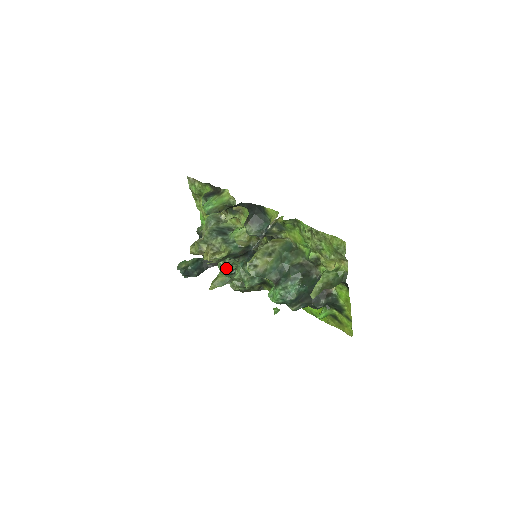
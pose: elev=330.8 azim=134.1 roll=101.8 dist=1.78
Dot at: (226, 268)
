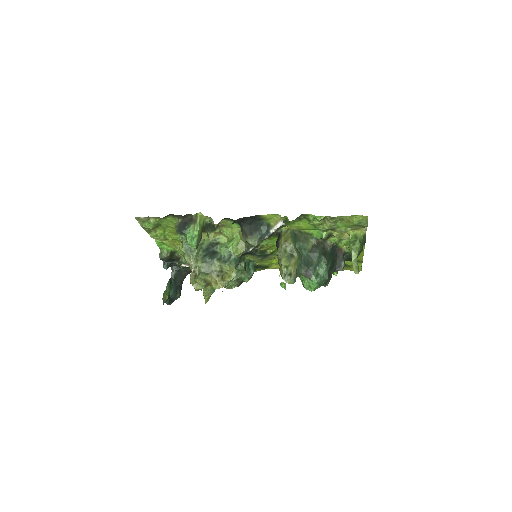
Dot at: occluded
